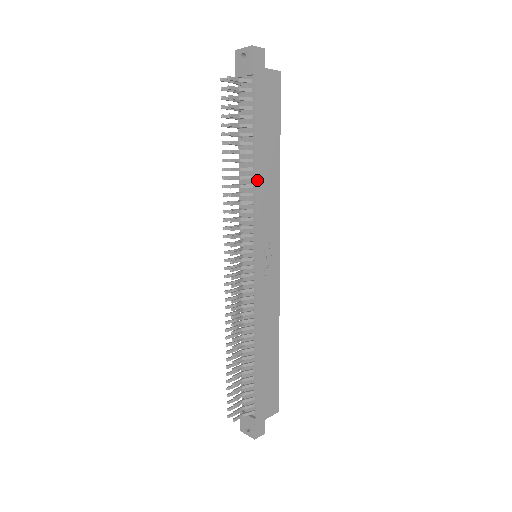
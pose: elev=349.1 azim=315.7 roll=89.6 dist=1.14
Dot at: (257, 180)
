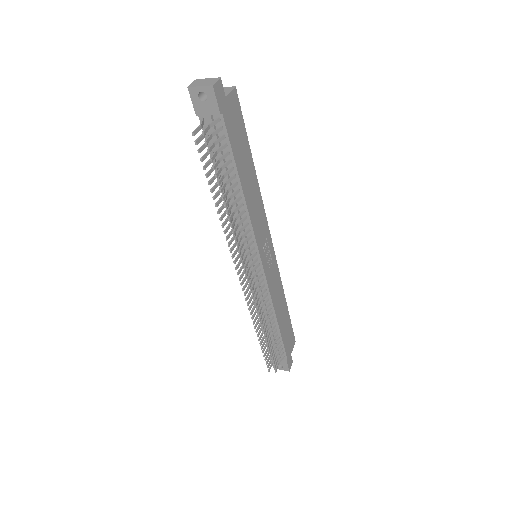
Dot at: (247, 204)
